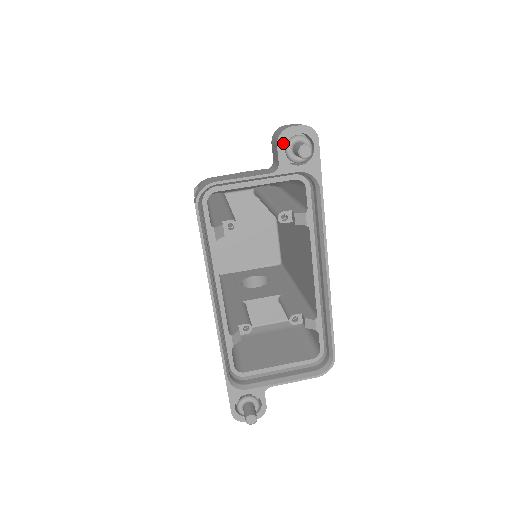
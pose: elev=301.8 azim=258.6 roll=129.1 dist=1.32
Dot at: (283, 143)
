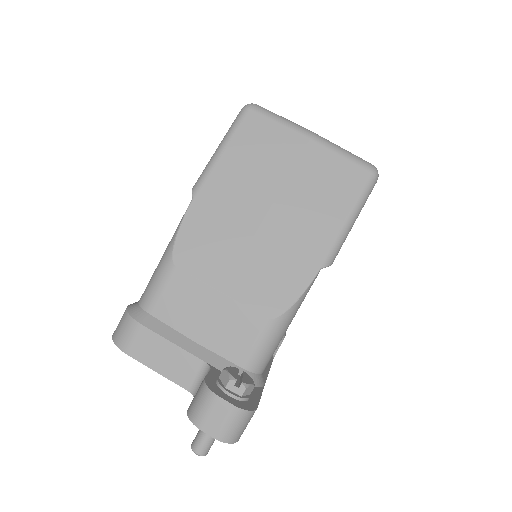
Dot at: occluded
